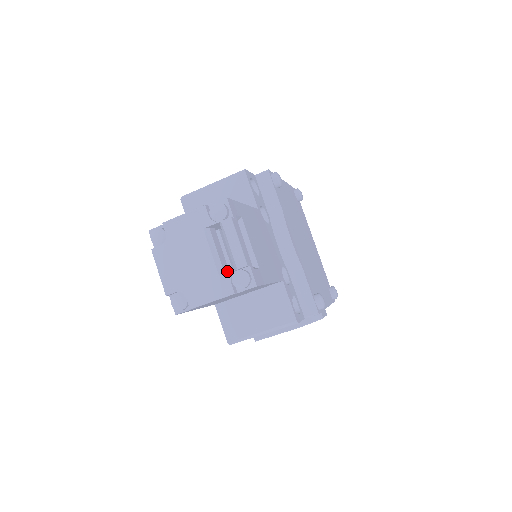
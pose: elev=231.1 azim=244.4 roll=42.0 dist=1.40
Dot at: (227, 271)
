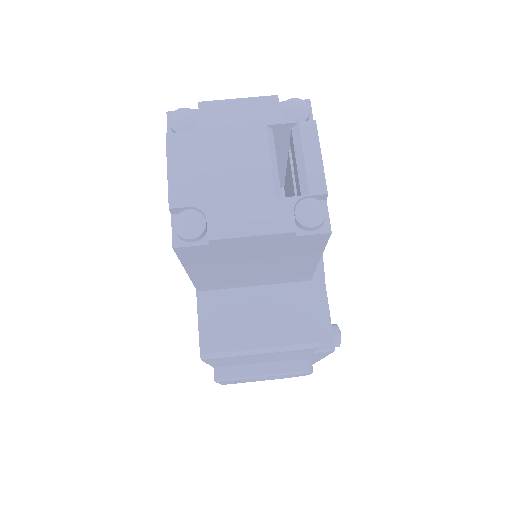
Dot at: occluded
